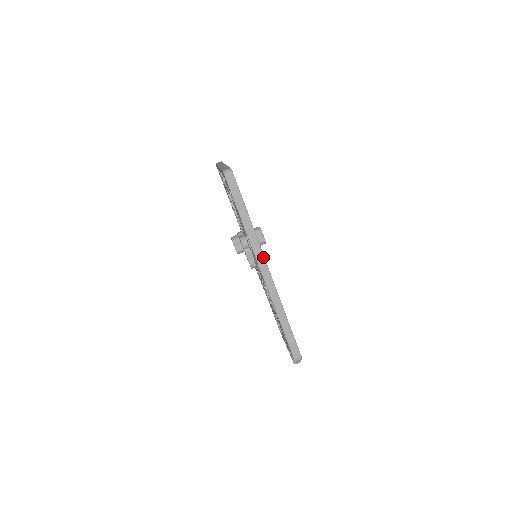
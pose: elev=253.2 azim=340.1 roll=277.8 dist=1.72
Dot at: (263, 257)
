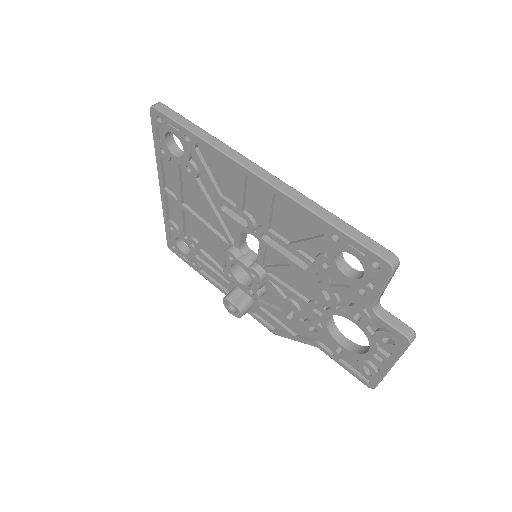
Dot at: (246, 158)
